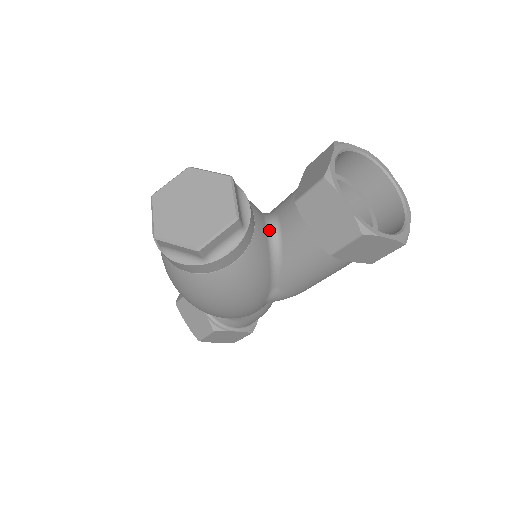
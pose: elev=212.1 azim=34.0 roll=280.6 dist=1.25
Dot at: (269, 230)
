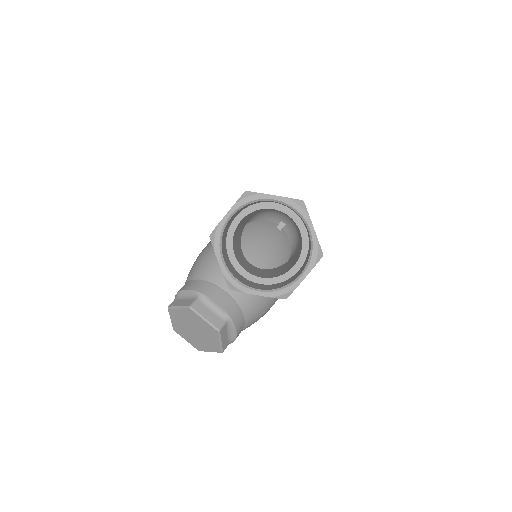
Dot at: occluded
